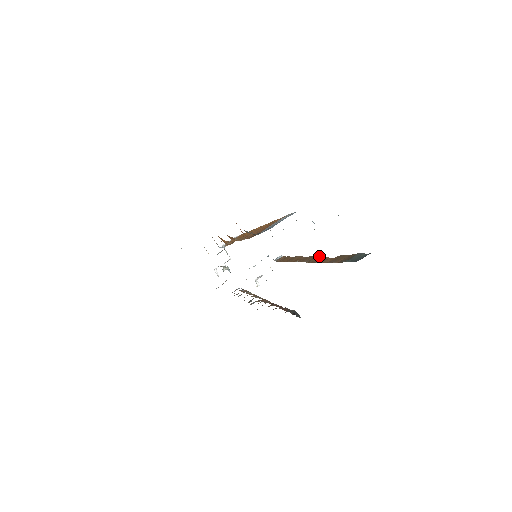
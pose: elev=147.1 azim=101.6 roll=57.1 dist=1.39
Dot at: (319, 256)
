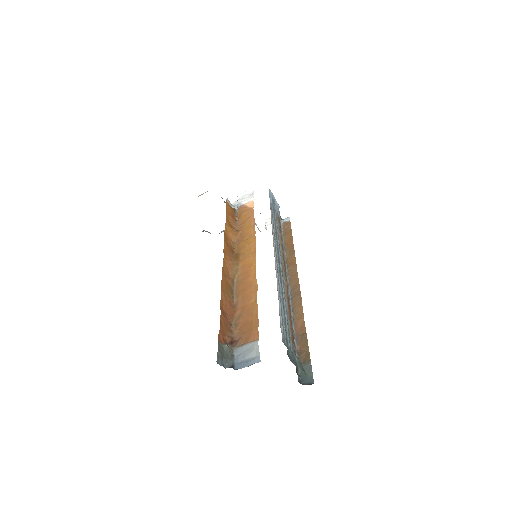
Dot at: (300, 300)
